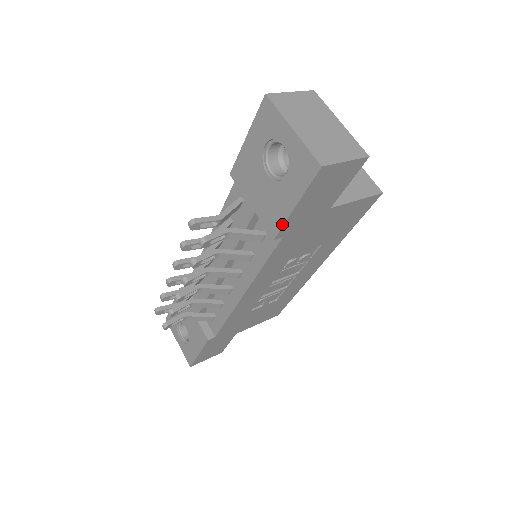
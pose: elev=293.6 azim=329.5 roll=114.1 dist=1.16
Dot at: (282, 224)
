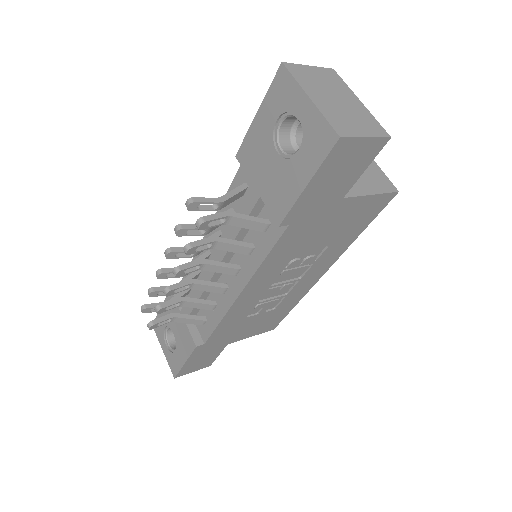
Dot at: (290, 207)
